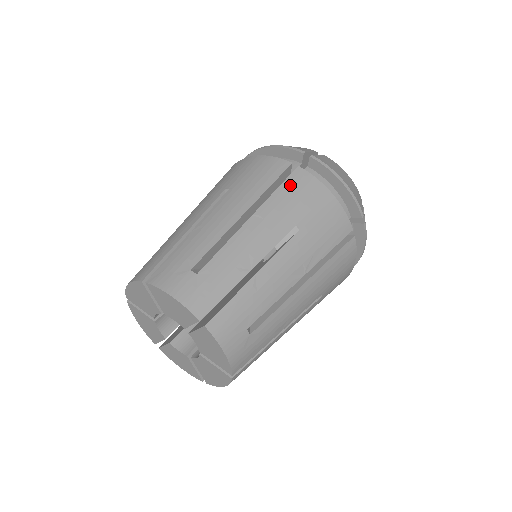
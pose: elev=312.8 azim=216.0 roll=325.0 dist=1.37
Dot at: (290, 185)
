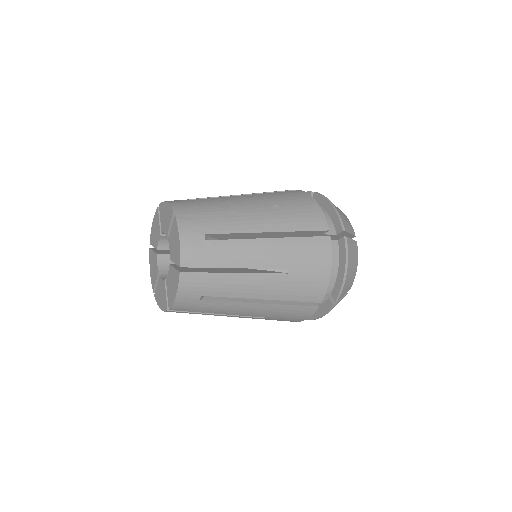
Dot at: (287, 192)
